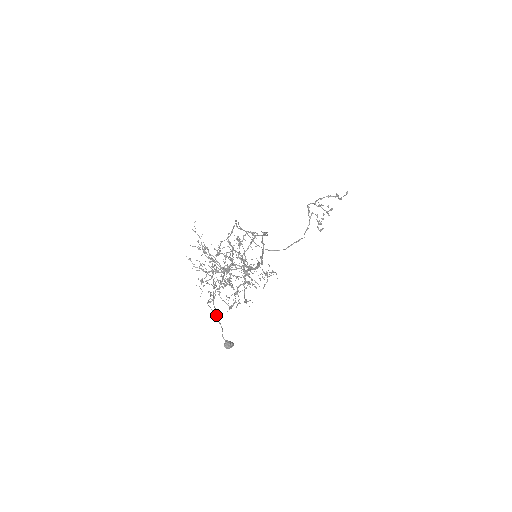
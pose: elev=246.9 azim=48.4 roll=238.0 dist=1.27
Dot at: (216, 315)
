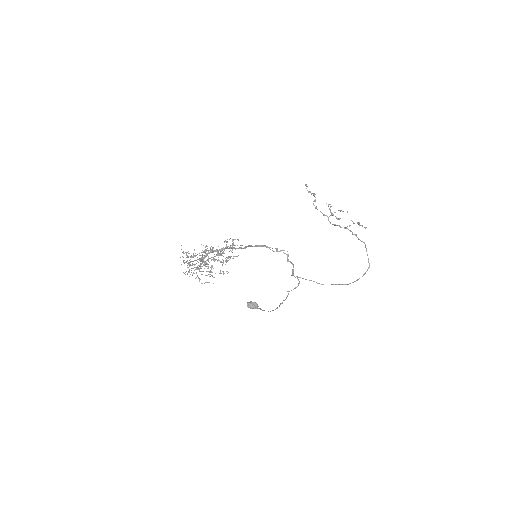
Dot at: occluded
